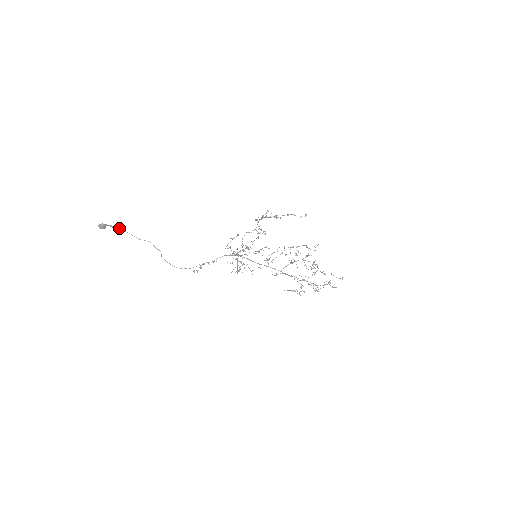
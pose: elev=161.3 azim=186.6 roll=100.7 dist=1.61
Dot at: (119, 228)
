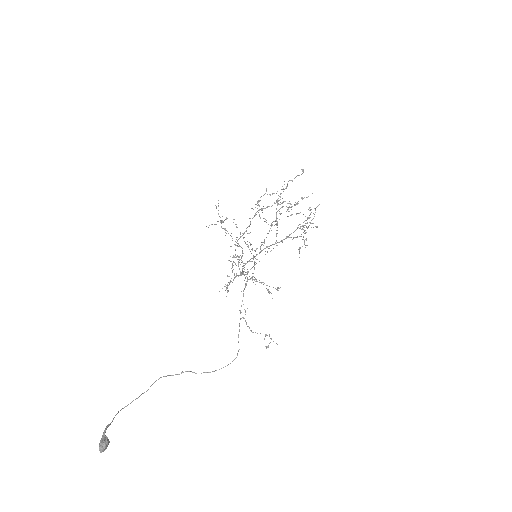
Dot at: occluded
